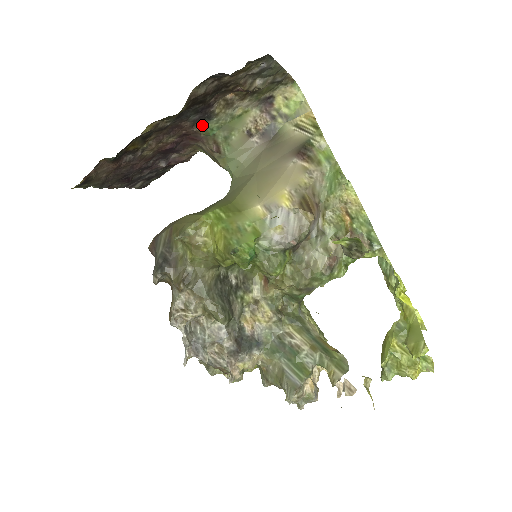
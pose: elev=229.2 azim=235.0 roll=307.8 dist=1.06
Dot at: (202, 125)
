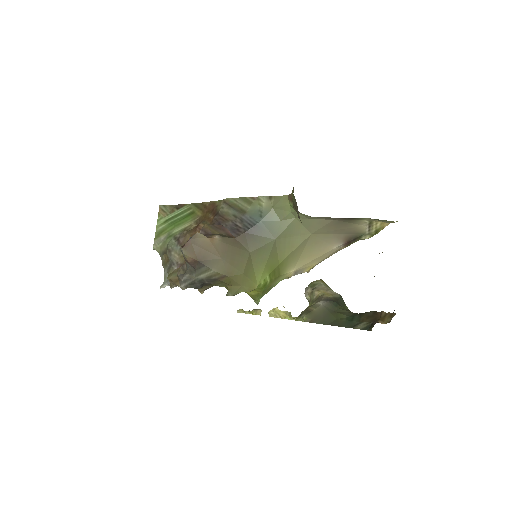
Dot at: occluded
